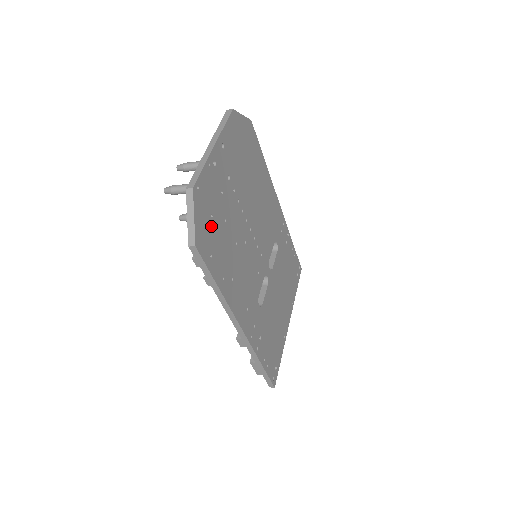
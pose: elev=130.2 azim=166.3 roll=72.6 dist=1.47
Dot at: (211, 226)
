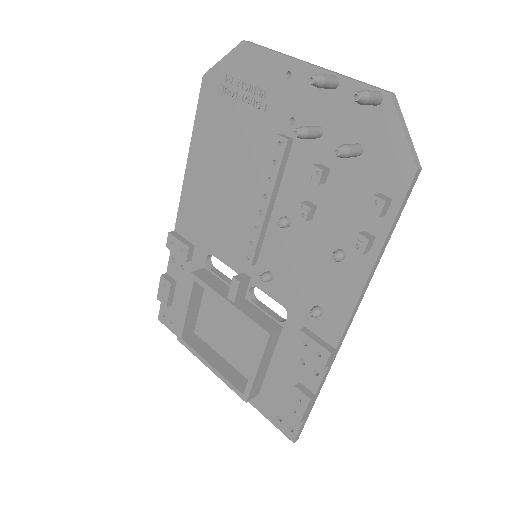
Dot at: occluded
